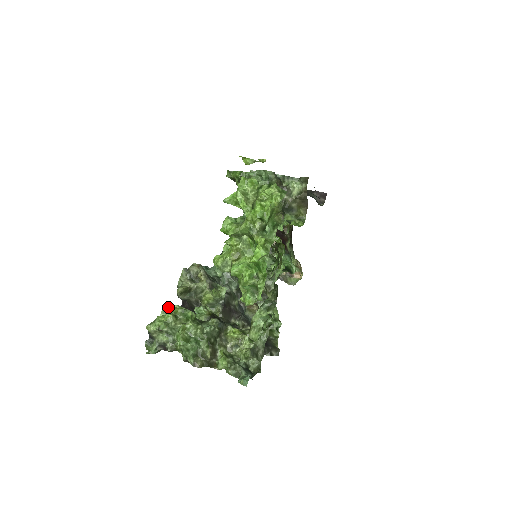
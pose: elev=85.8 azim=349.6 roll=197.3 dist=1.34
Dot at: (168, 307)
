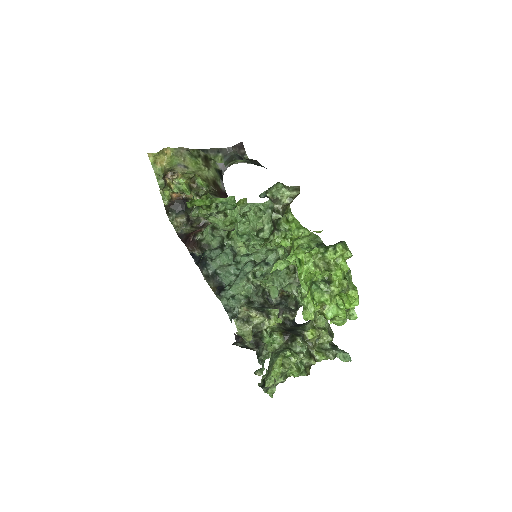
Dot at: (276, 365)
